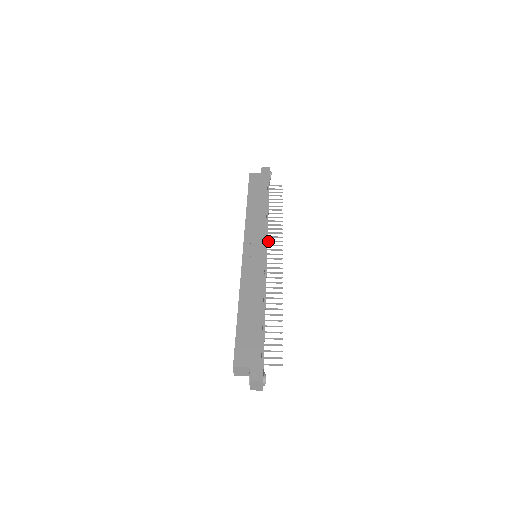
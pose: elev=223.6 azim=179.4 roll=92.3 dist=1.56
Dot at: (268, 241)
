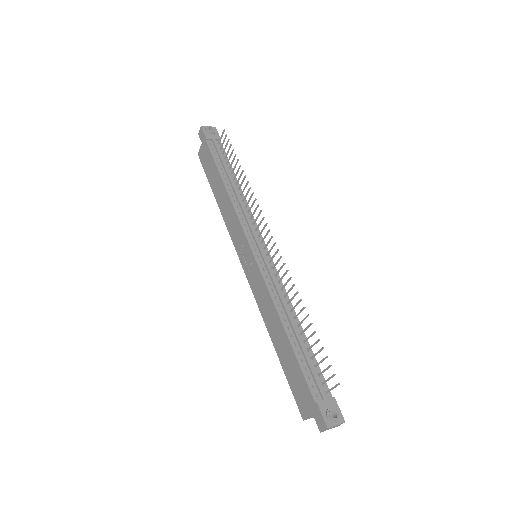
Dot at: (254, 223)
